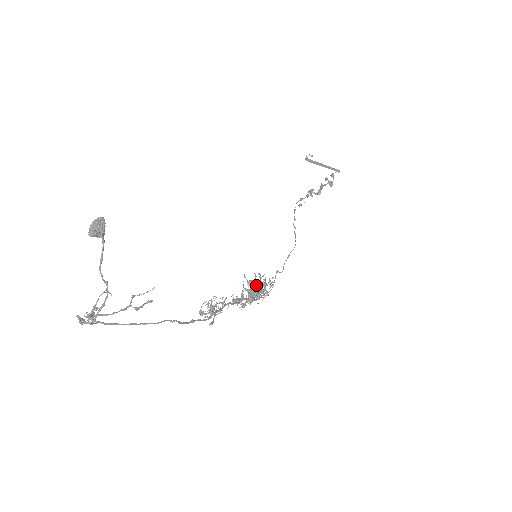
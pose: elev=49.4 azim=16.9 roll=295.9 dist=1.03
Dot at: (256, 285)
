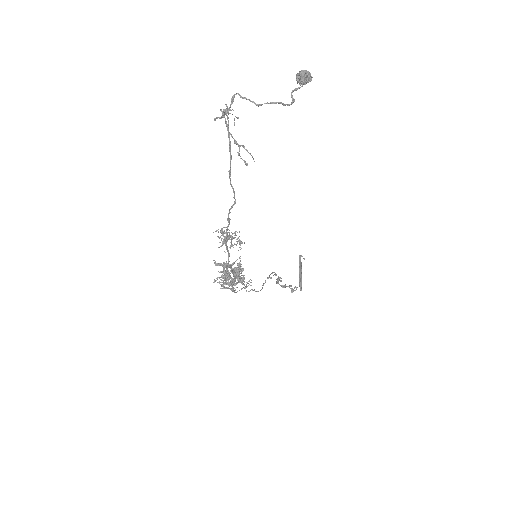
Dot at: (238, 273)
